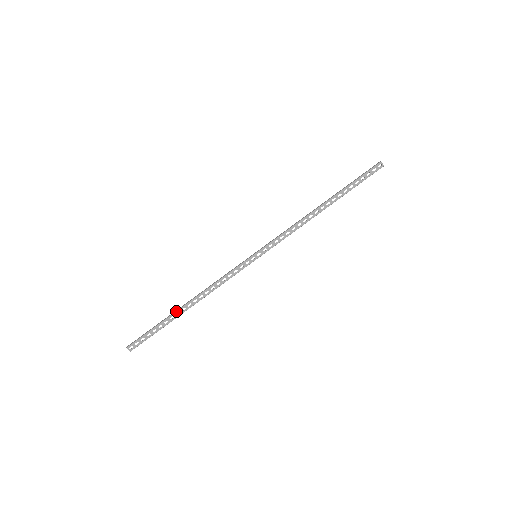
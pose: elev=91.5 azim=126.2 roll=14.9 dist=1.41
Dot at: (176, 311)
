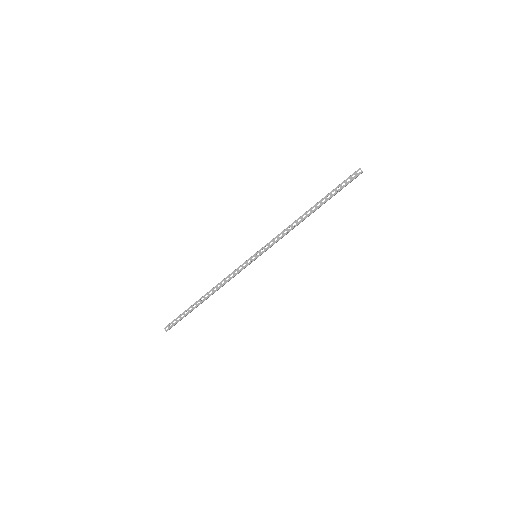
Dot at: (197, 301)
